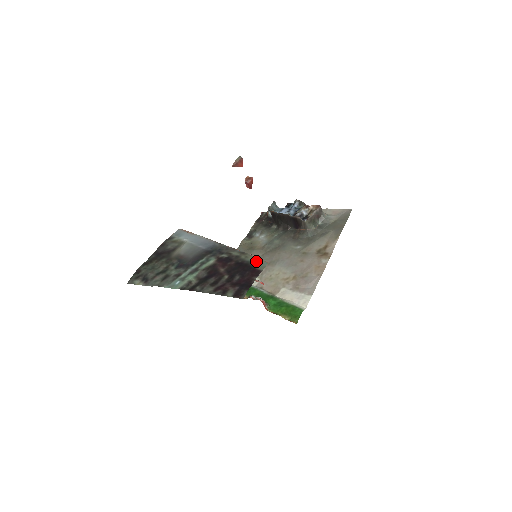
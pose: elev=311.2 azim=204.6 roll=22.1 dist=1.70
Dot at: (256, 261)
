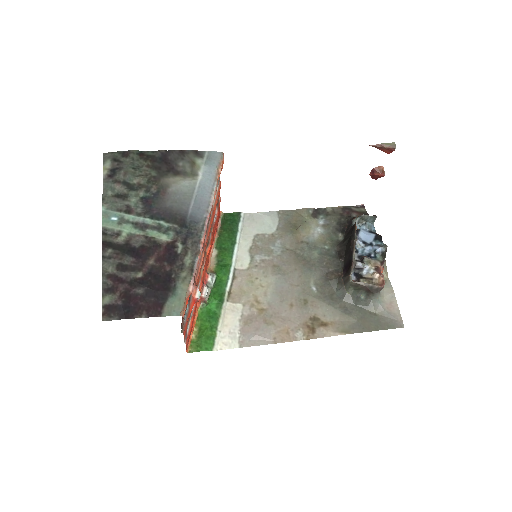
Dot at: (178, 297)
